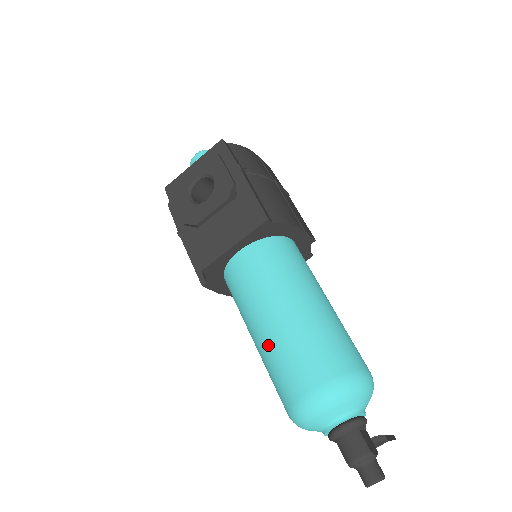
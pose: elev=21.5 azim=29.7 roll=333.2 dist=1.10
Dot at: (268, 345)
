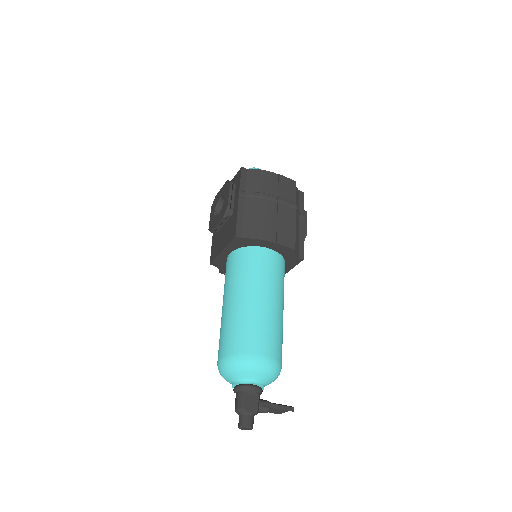
Dot at: occluded
